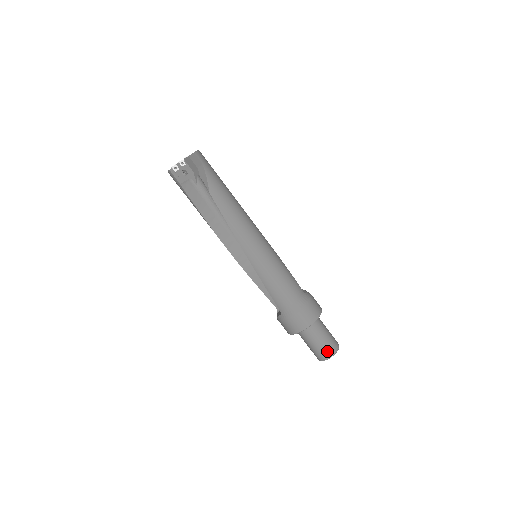
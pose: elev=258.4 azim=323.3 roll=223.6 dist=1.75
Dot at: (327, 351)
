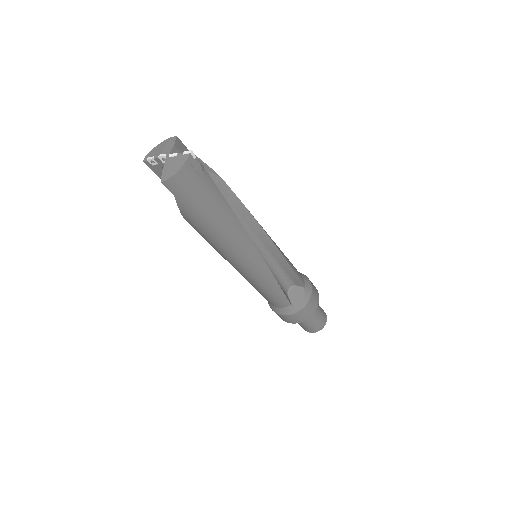
Dot at: (302, 327)
